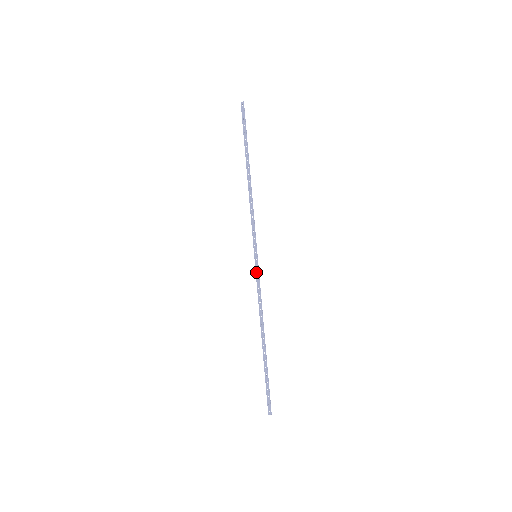
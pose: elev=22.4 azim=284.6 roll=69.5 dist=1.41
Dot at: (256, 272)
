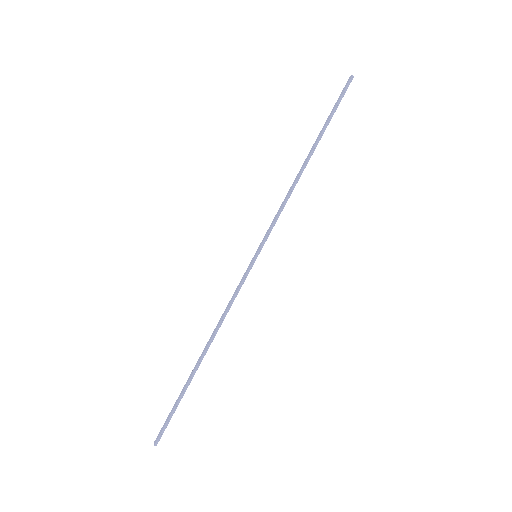
Dot at: (244, 274)
